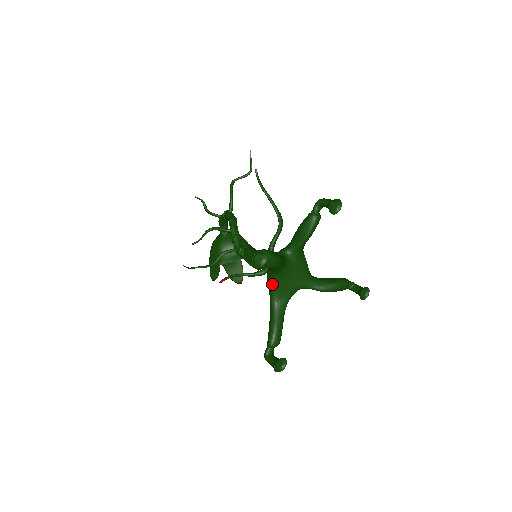
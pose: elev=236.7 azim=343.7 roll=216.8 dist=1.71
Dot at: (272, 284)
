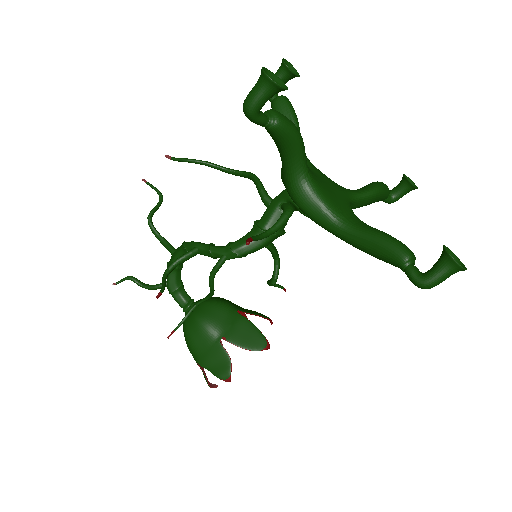
Dot at: (315, 198)
